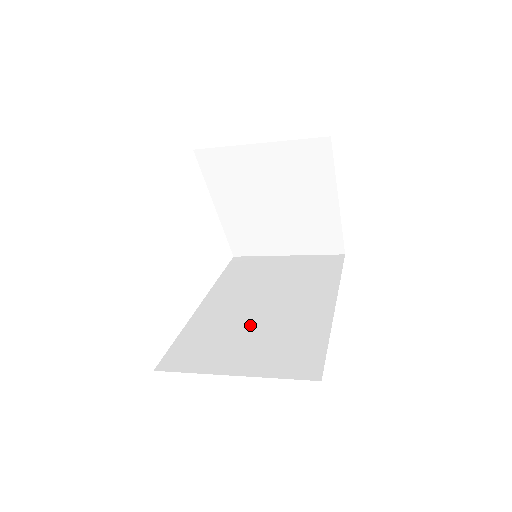
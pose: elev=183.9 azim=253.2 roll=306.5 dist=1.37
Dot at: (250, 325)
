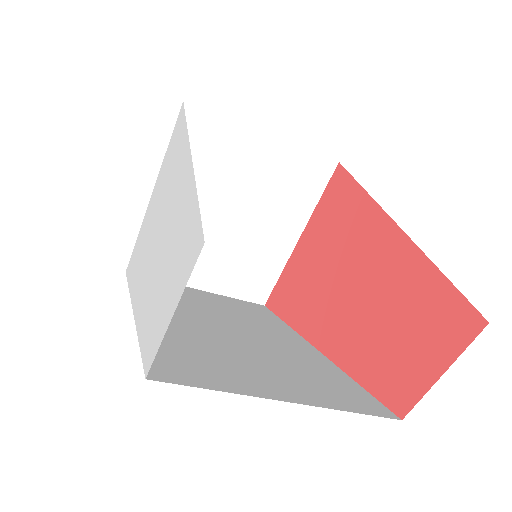
Dot at: (239, 347)
